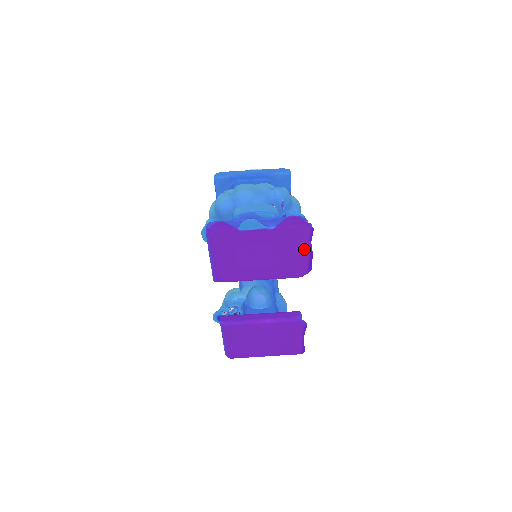
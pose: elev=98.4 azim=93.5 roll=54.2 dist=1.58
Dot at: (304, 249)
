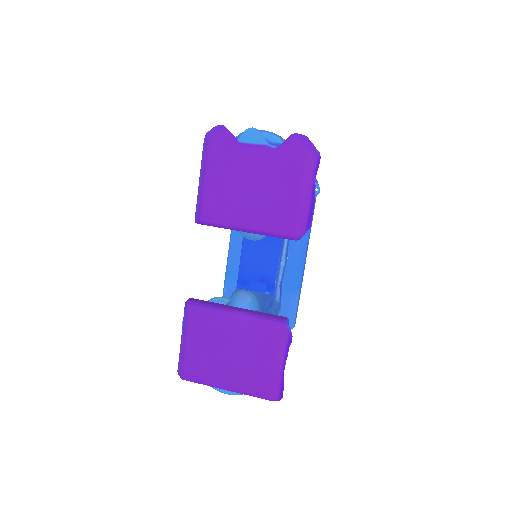
Dot at: (306, 189)
